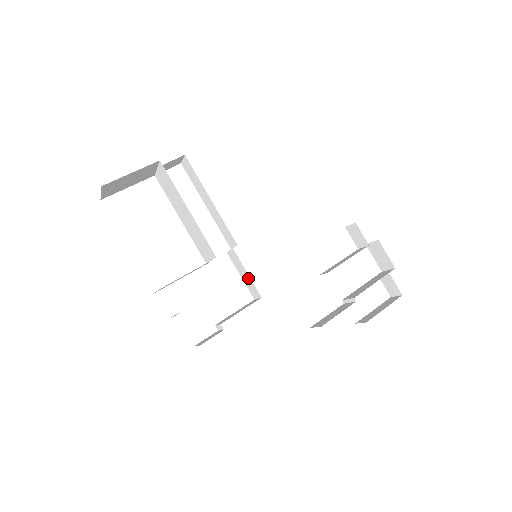
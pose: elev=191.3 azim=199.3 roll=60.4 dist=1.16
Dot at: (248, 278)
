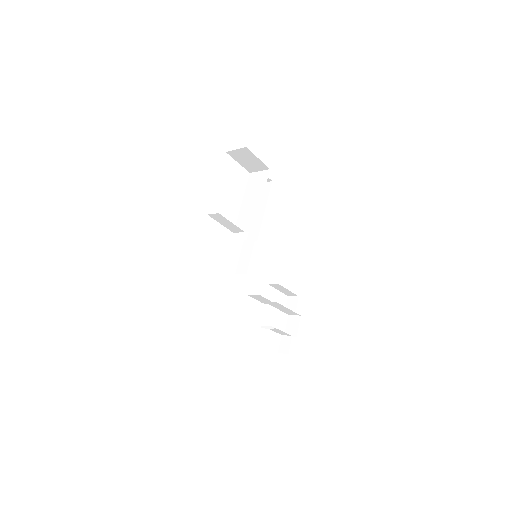
Dot at: (247, 260)
